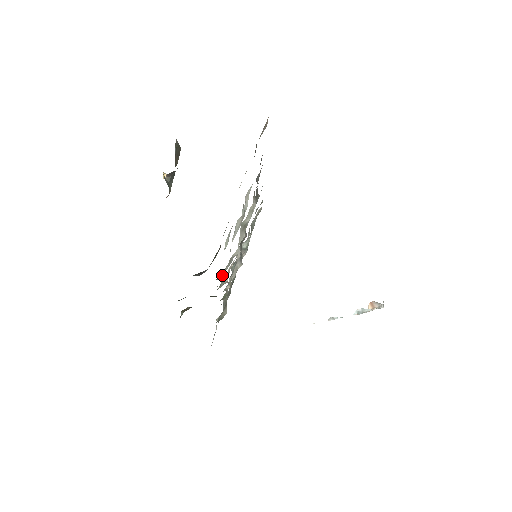
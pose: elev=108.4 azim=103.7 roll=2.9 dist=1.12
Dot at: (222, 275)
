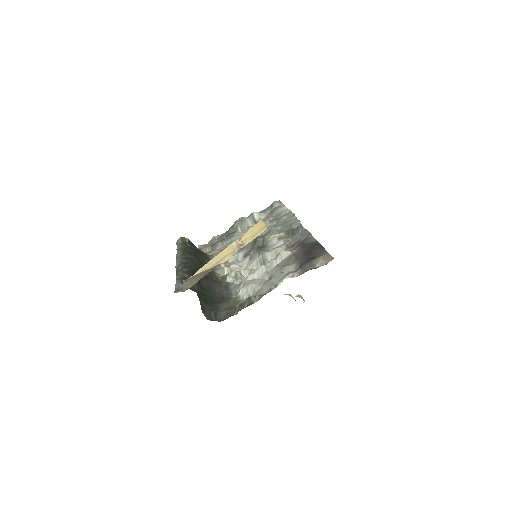
Dot at: (225, 281)
